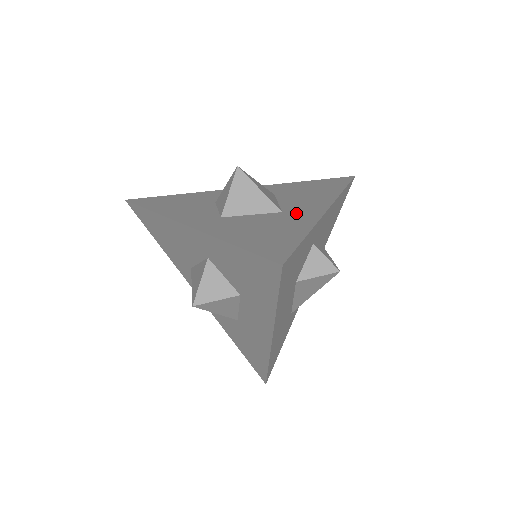
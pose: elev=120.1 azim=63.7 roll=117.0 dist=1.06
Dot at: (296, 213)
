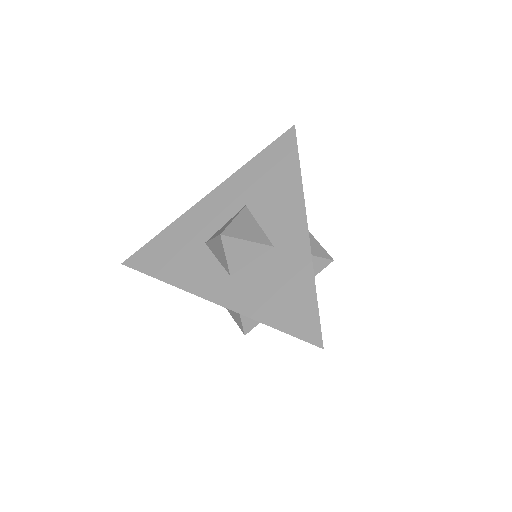
Dot at: (286, 246)
